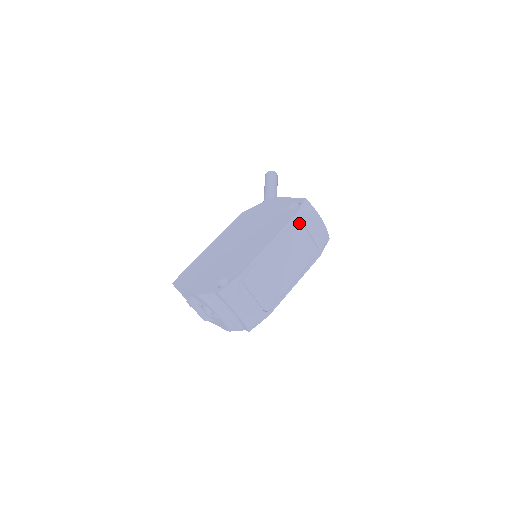
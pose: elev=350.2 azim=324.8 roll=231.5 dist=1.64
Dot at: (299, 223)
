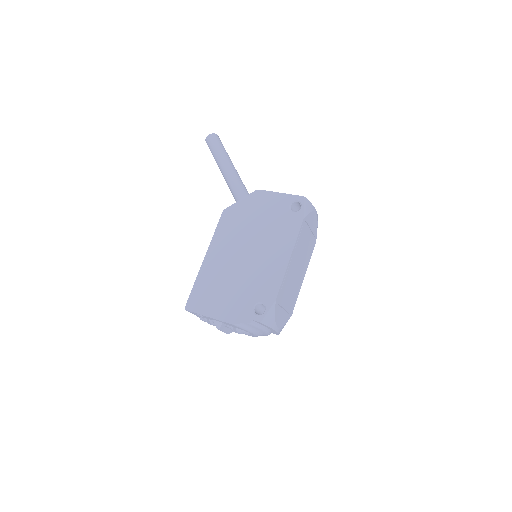
Dot at: (305, 225)
